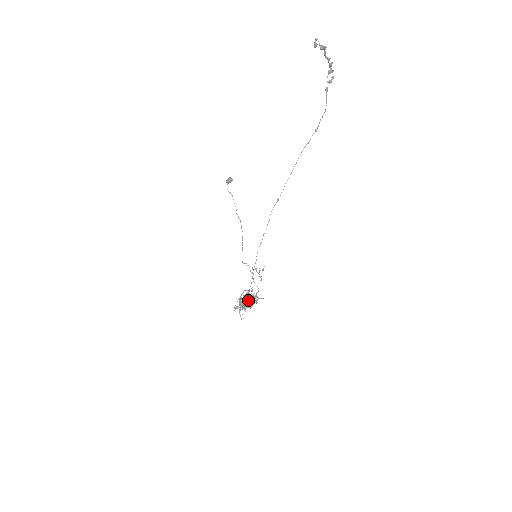
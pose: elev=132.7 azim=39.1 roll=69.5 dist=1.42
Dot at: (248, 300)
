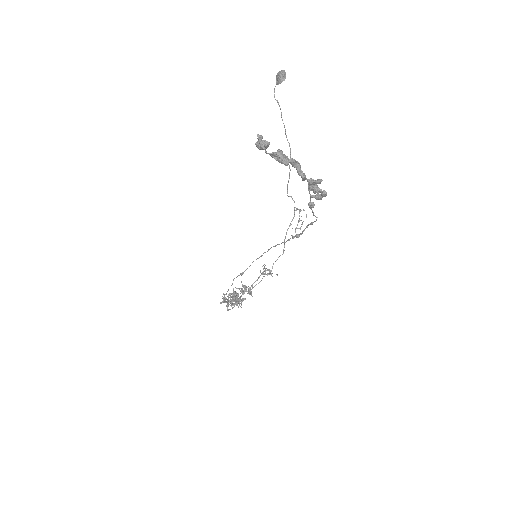
Dot at: (227, 310)
